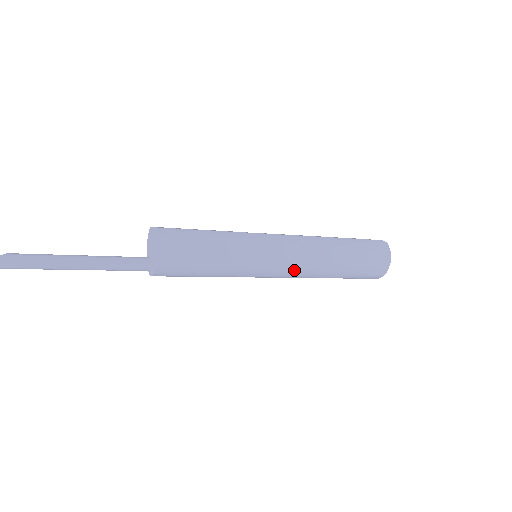
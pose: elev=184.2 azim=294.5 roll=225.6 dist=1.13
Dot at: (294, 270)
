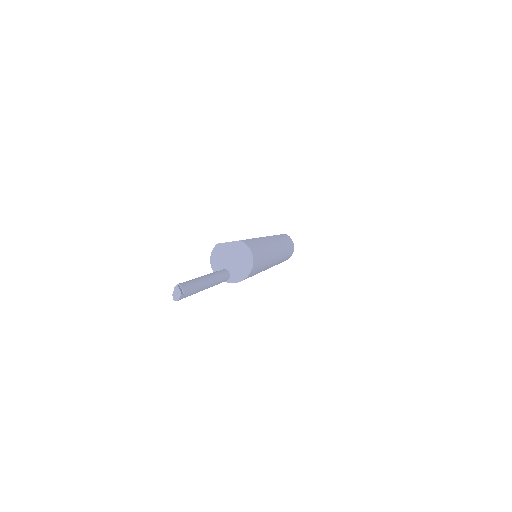
Dot at: (277, 261)
